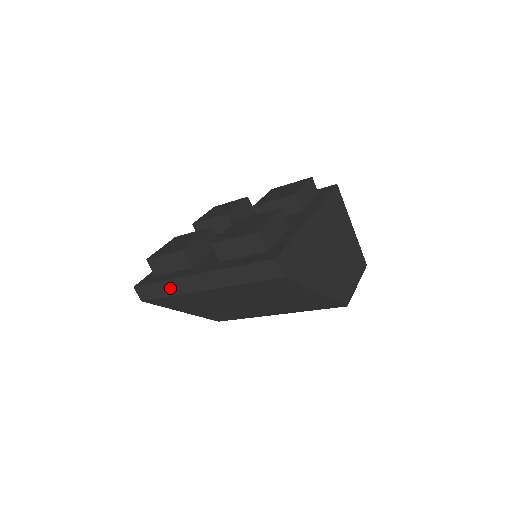
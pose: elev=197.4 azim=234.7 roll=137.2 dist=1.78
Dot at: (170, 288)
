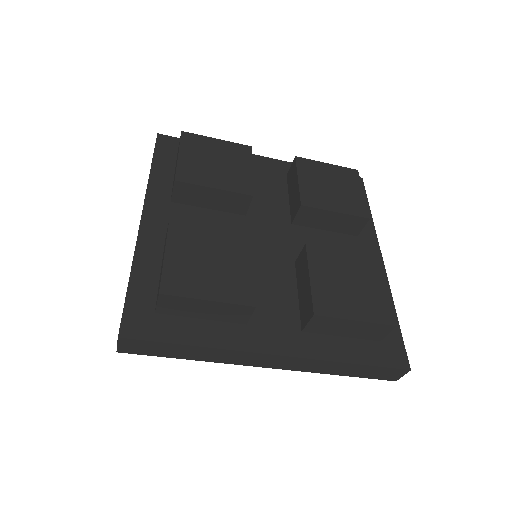
Dot at: (204, 354)
